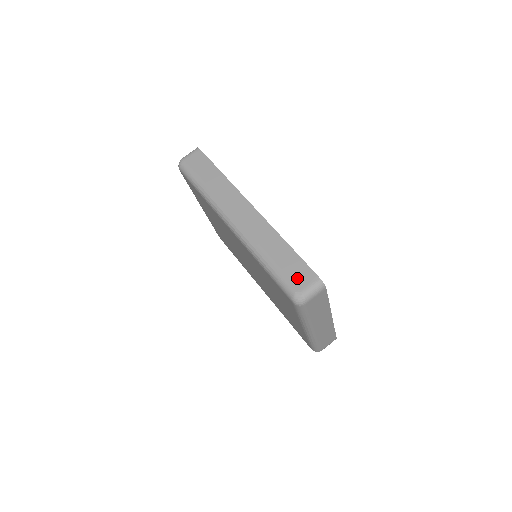
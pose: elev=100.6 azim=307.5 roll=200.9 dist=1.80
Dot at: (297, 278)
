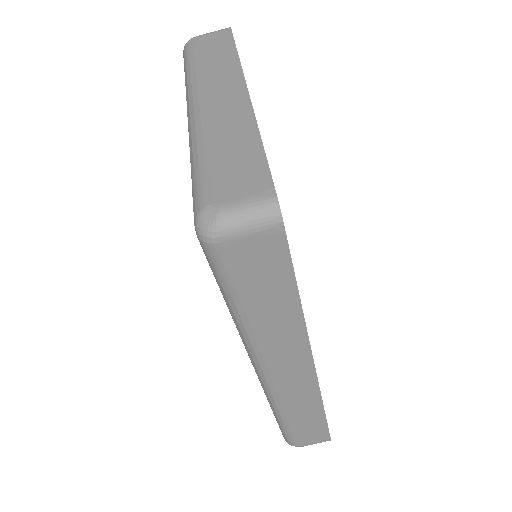
Dot at: (307, 439)
